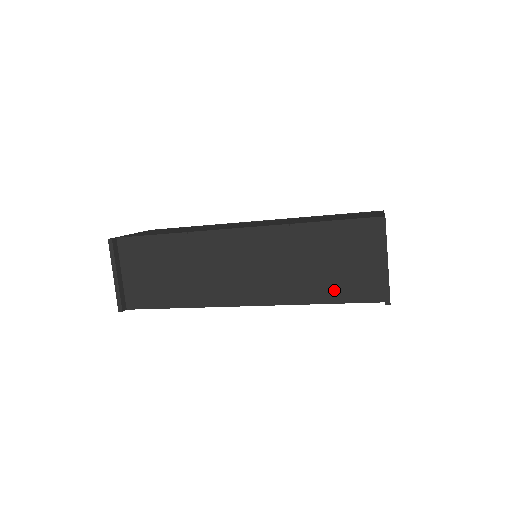
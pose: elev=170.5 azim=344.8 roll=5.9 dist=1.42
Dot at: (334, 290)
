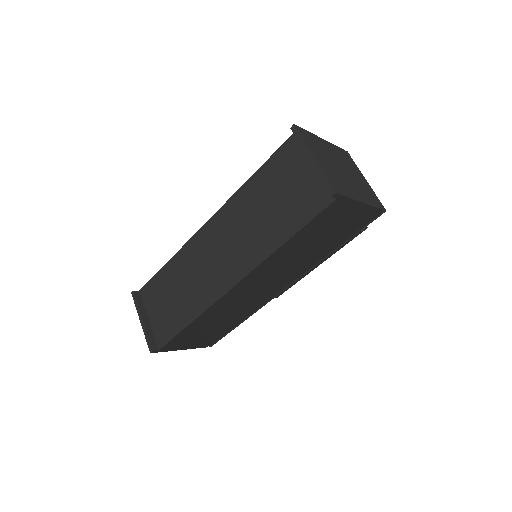
Dot at: (291, 220)
